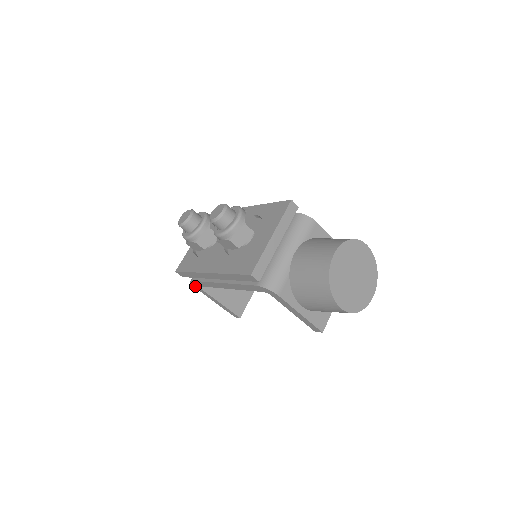
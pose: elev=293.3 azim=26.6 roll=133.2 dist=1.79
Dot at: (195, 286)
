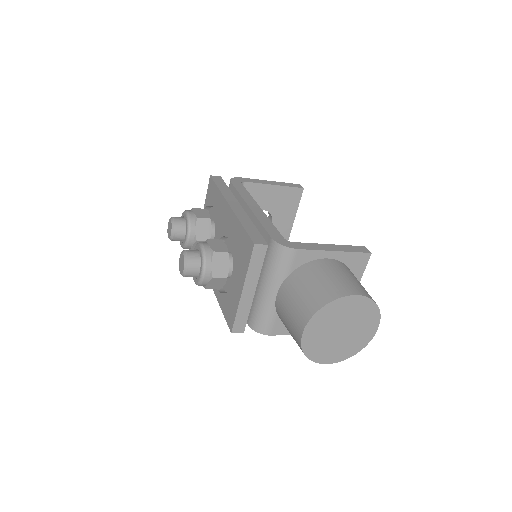
Dot at: occluded
